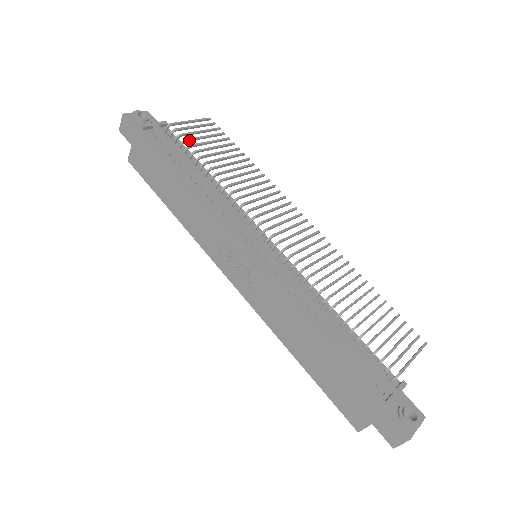
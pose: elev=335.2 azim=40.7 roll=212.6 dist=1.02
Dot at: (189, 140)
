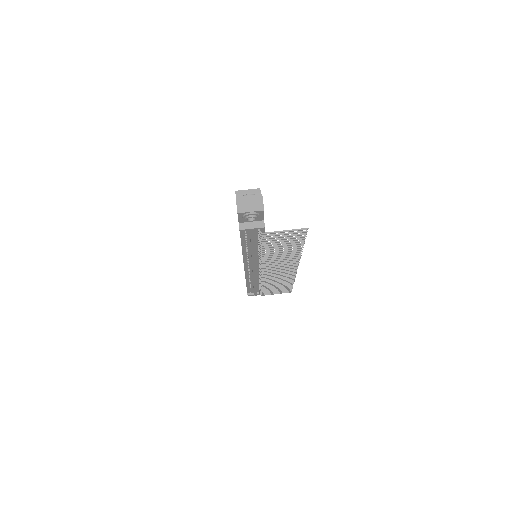
Dot at: (266, 241)
